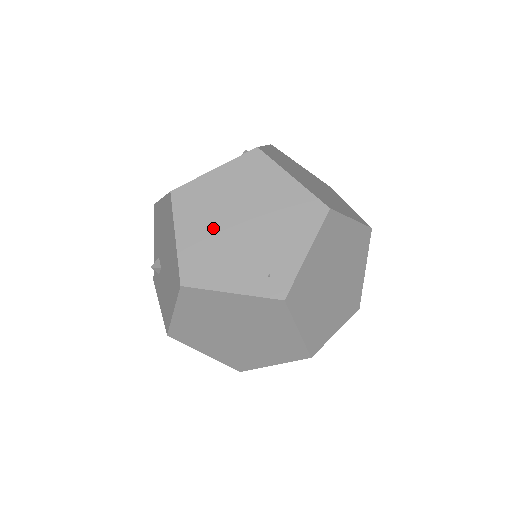
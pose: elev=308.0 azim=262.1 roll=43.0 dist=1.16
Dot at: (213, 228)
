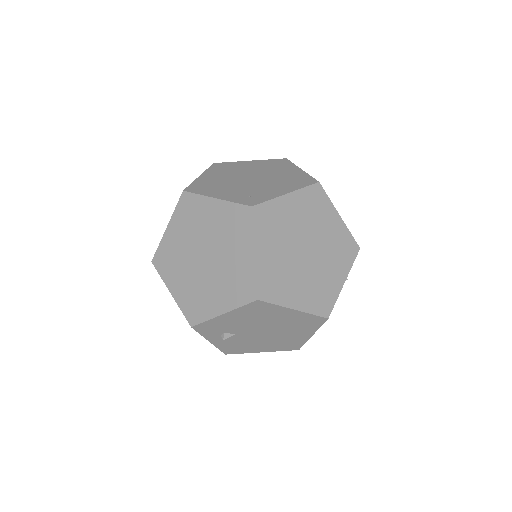
Dot at: (228, 177)
